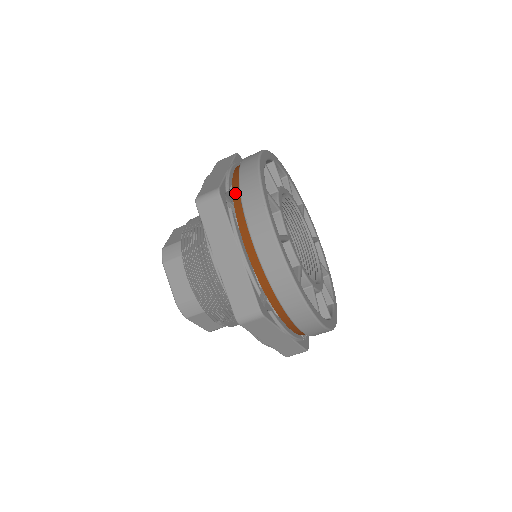
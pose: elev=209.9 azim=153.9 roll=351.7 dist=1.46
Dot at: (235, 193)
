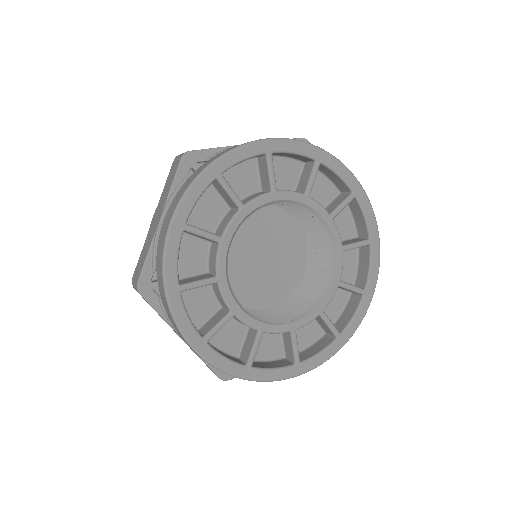
Dot at: occluded
